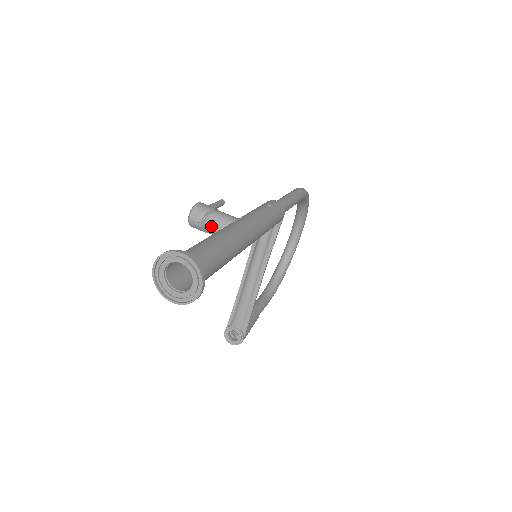
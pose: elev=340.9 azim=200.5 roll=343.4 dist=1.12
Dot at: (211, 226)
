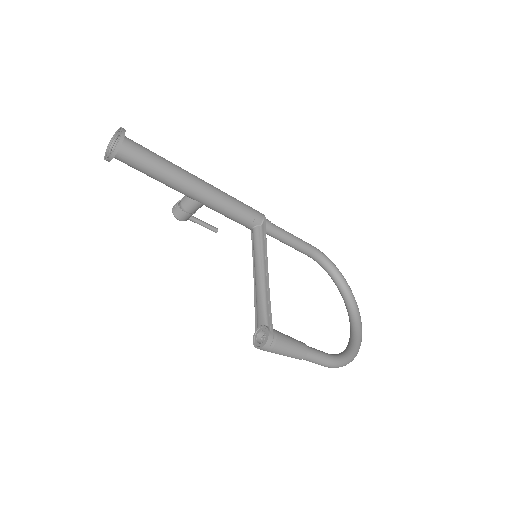
Dot at: (182, 200)
